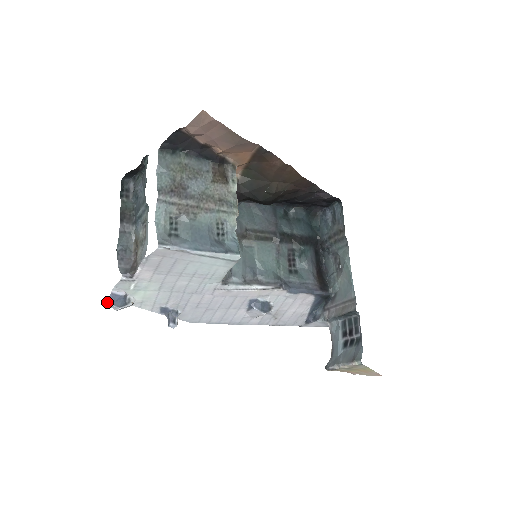
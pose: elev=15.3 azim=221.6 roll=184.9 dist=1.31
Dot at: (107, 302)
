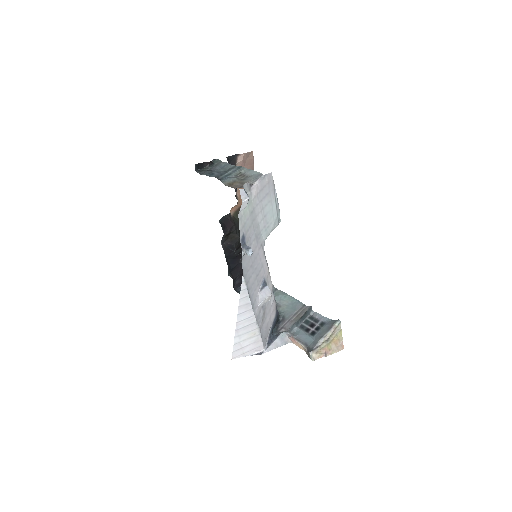
Dot at: occluded
